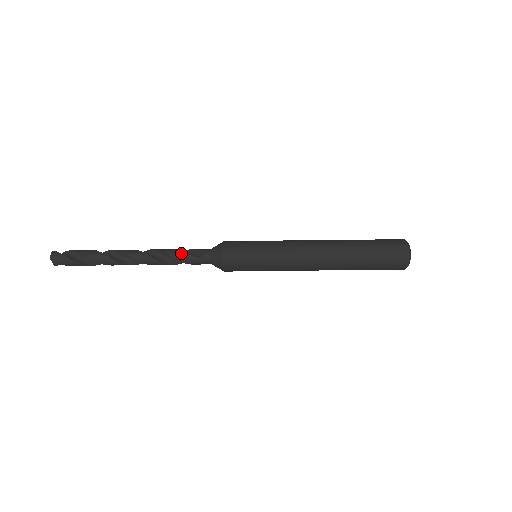
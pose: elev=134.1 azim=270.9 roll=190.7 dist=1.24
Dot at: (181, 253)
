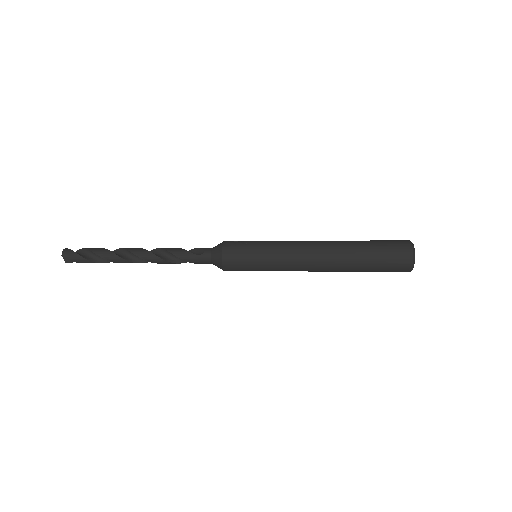
Dot at: (182, 251)
